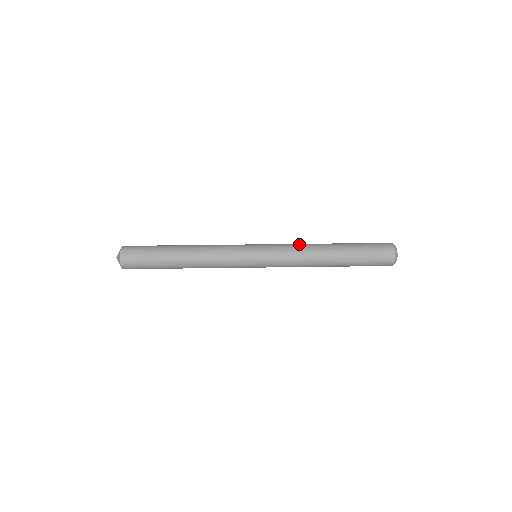
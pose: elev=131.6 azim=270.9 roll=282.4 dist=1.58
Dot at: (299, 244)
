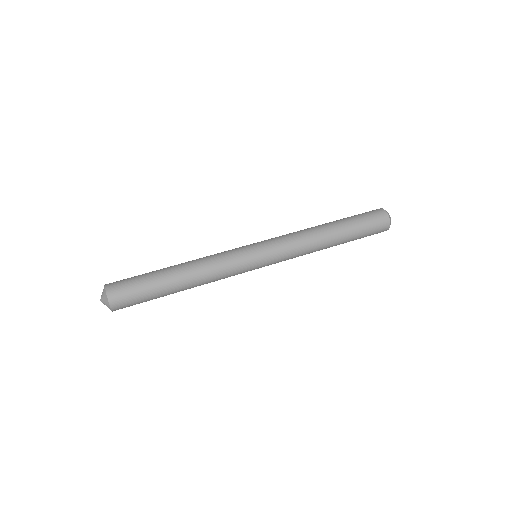
Dot at: (297, 232)
